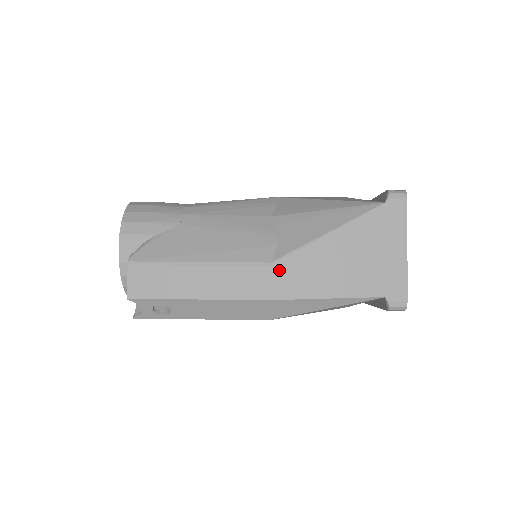
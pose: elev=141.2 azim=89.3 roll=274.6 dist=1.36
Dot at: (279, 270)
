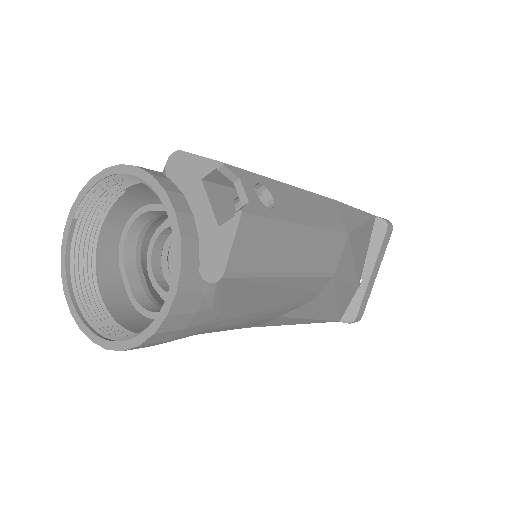
Dot at: occluded
